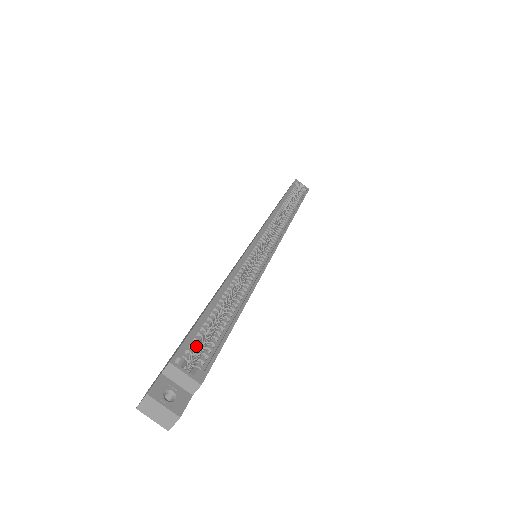
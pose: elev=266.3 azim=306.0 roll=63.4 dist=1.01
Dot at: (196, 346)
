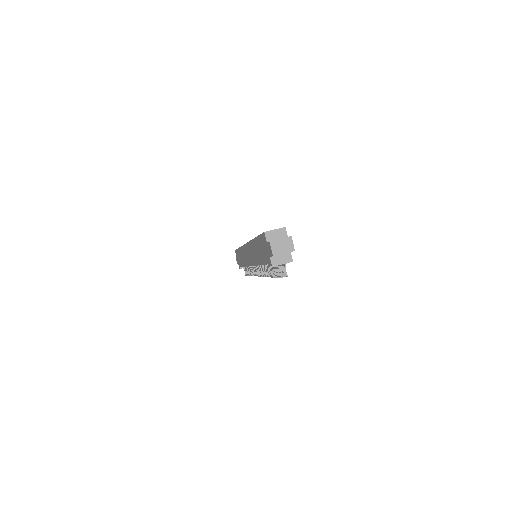
Dot at: occluded
